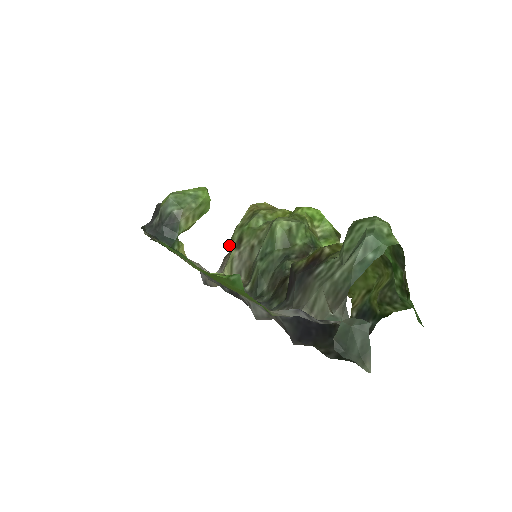
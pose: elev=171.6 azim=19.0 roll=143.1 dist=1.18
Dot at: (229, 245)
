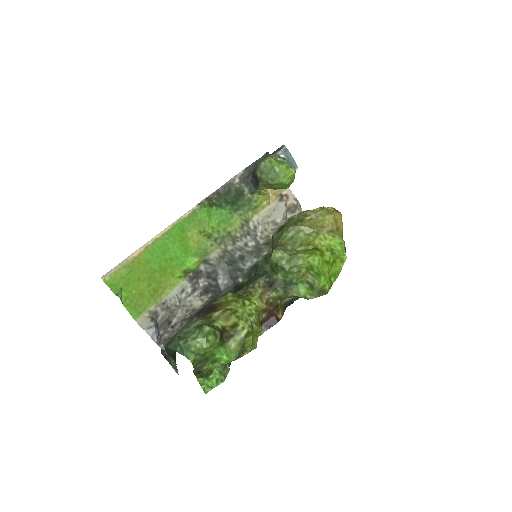
Dot at: occluded
